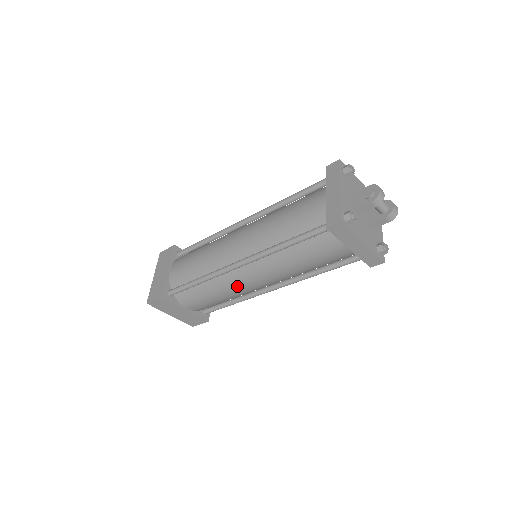
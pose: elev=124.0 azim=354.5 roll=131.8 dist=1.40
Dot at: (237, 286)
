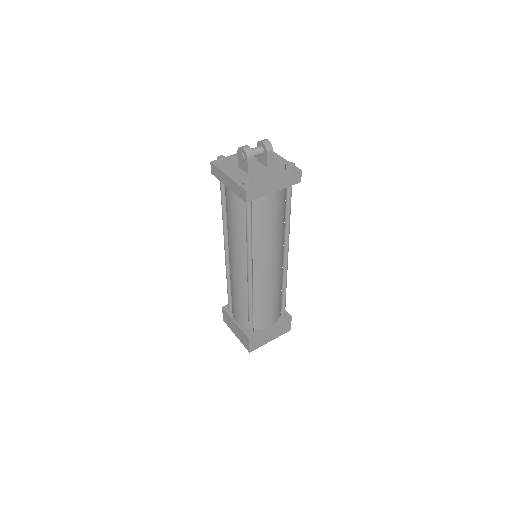
Dot at: (268, 283)
